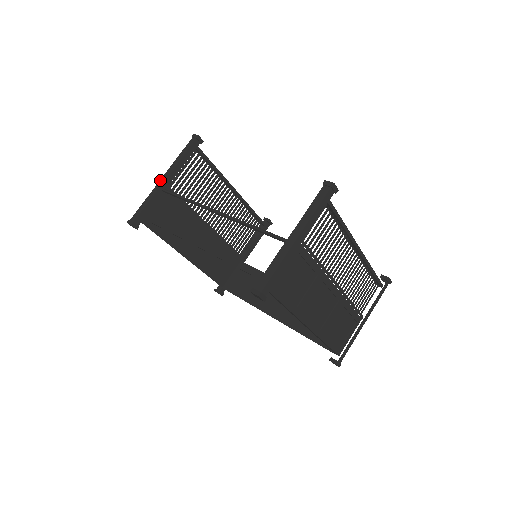
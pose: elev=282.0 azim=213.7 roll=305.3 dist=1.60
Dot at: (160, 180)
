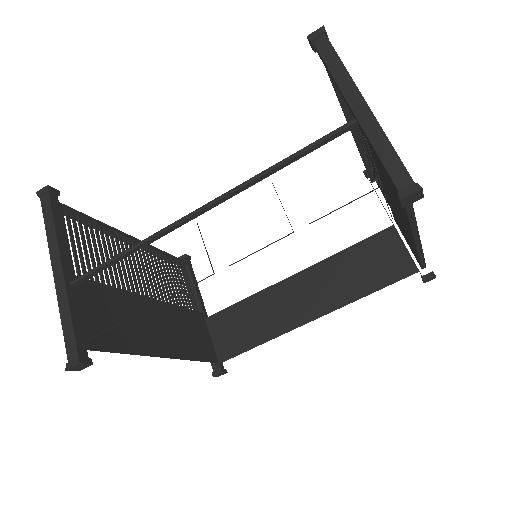
Dot at: occluded
